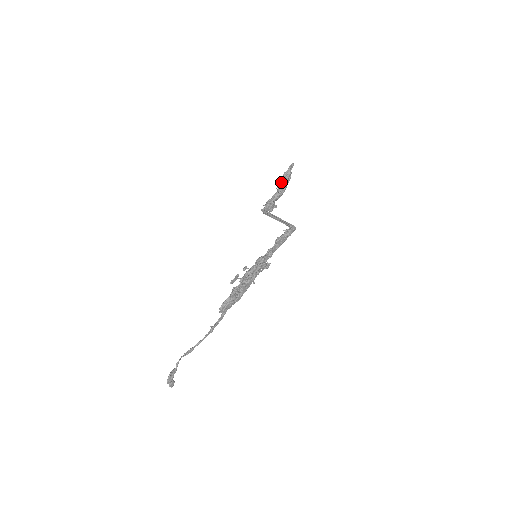
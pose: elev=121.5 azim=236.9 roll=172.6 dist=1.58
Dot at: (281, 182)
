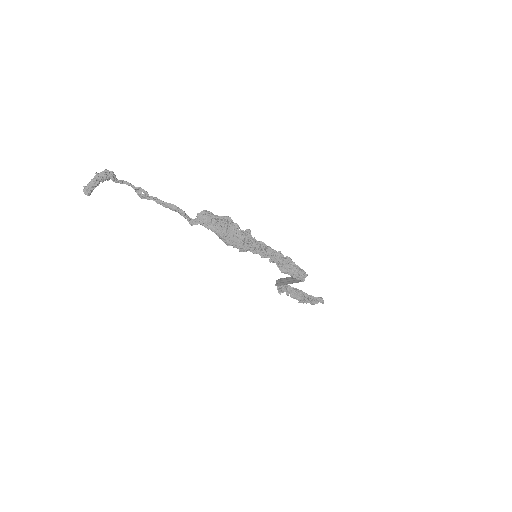
Dot at: occluded
